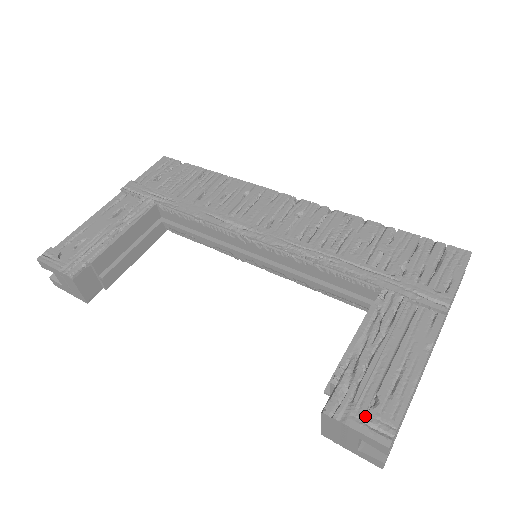
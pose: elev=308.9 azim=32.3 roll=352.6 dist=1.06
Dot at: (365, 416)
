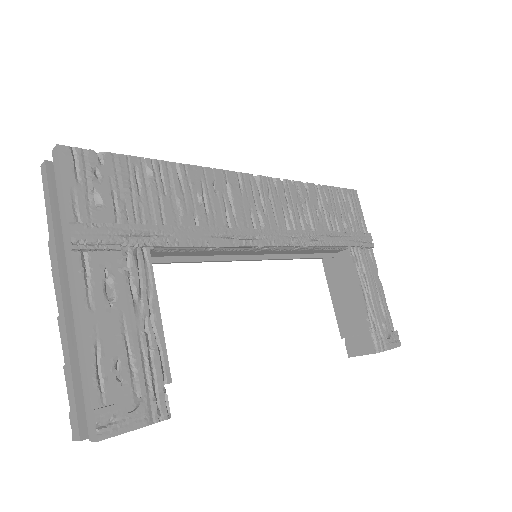
Dot at: occluded
